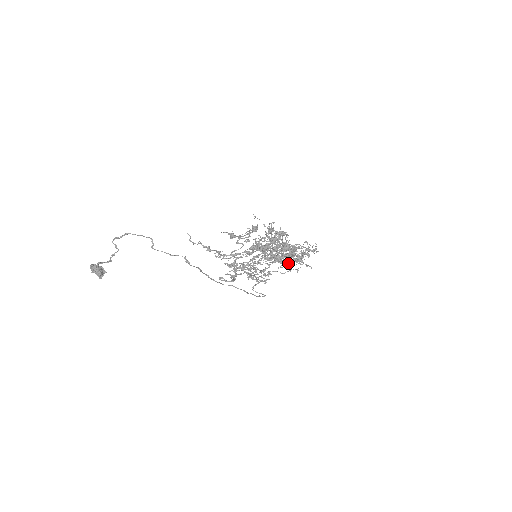
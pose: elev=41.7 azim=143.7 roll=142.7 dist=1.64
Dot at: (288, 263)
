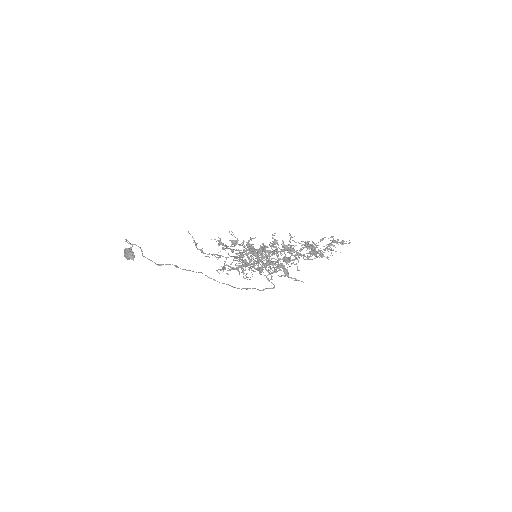
Dot at: (311, 253)
